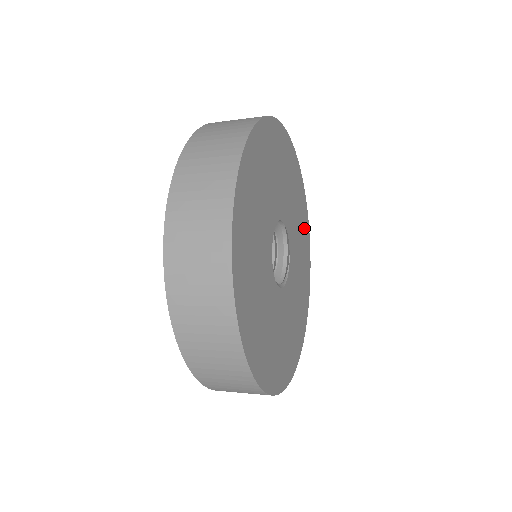
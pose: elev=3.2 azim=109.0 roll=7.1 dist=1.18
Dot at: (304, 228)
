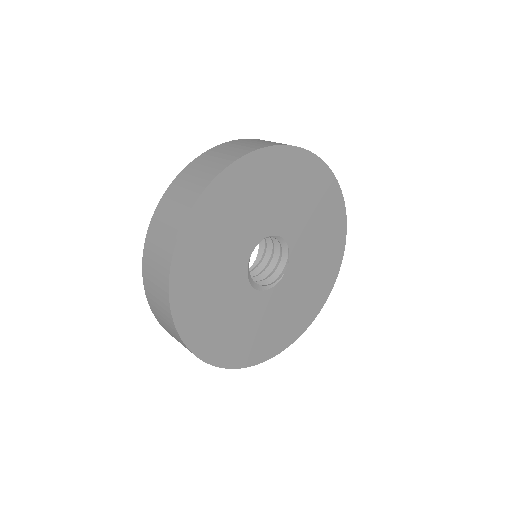
Dot at: (330, 211)
